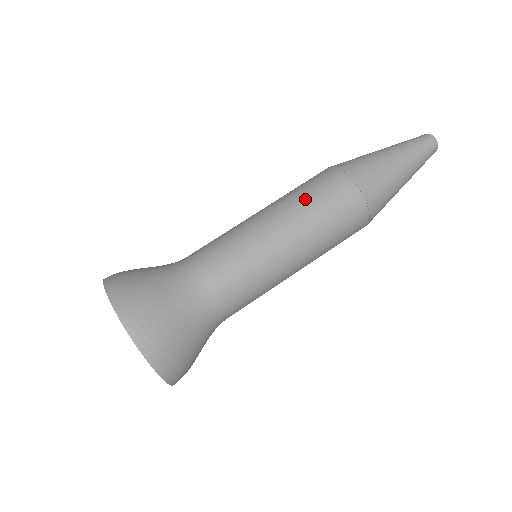
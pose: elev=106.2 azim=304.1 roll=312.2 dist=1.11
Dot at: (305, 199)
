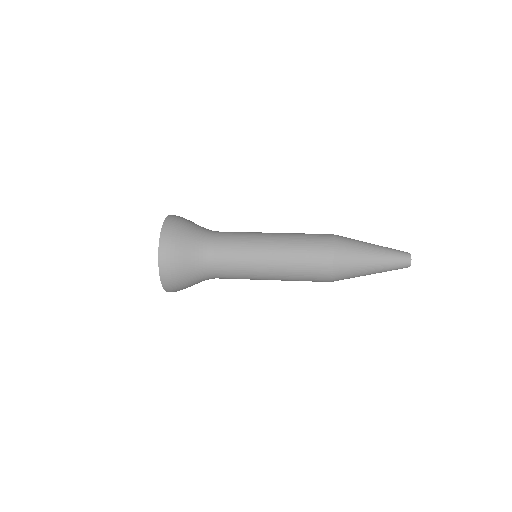
Dot at: occluded
